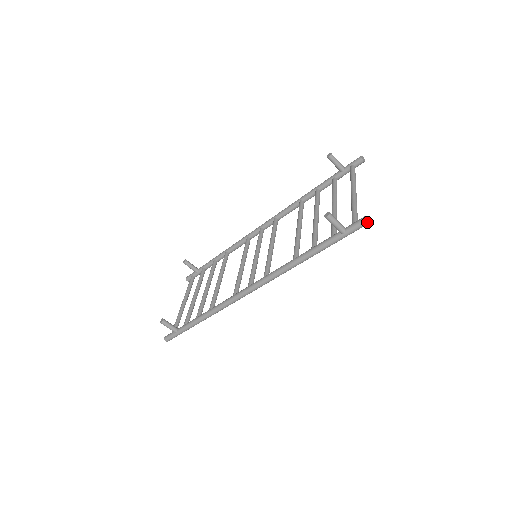
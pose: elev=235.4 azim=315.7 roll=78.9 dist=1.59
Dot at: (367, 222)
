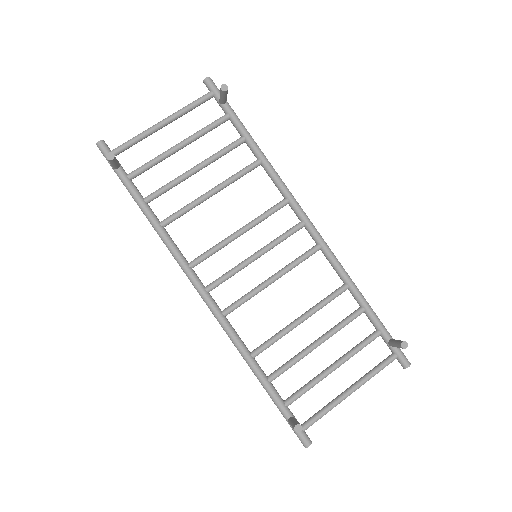
Dot at: (305, 447)
